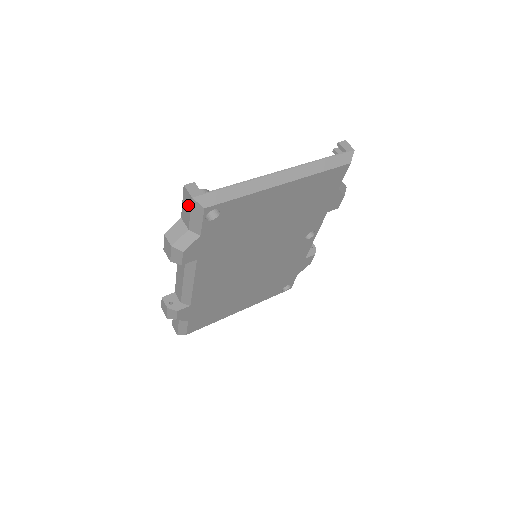
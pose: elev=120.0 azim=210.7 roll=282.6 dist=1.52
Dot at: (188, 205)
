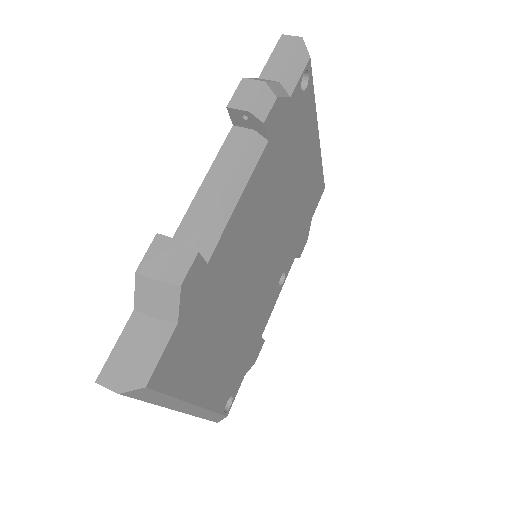
Dot at: (288, 50)
